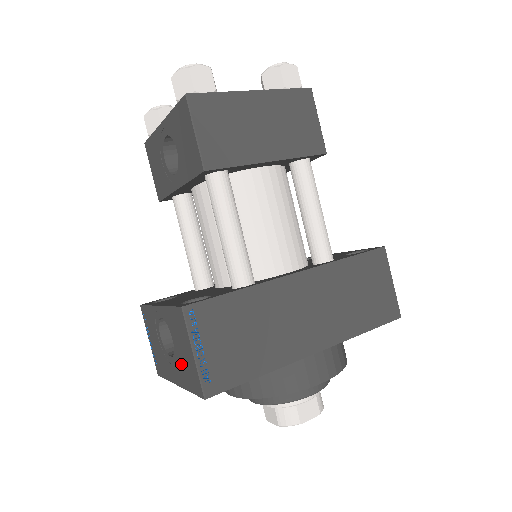
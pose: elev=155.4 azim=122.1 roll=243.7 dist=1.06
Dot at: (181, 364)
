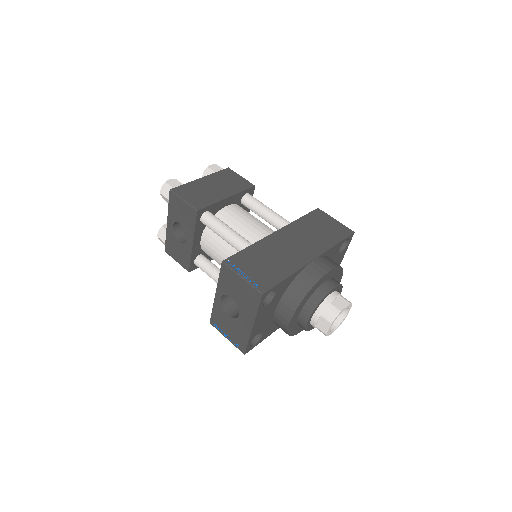
Dot at: (244, 303)
